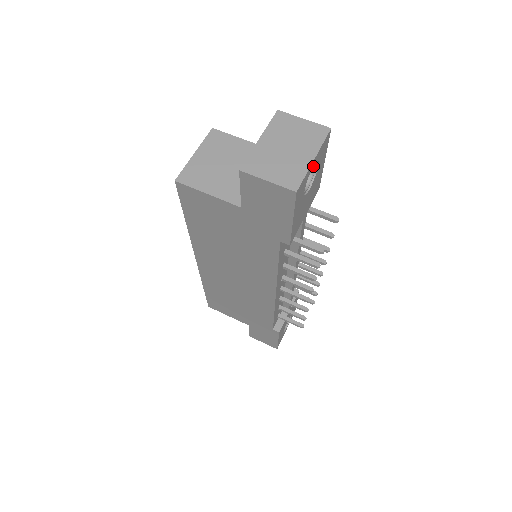
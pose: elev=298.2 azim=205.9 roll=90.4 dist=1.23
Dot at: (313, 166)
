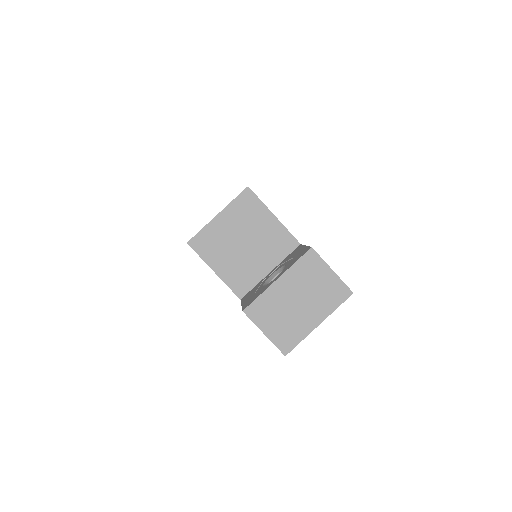
Dot at: occluded
